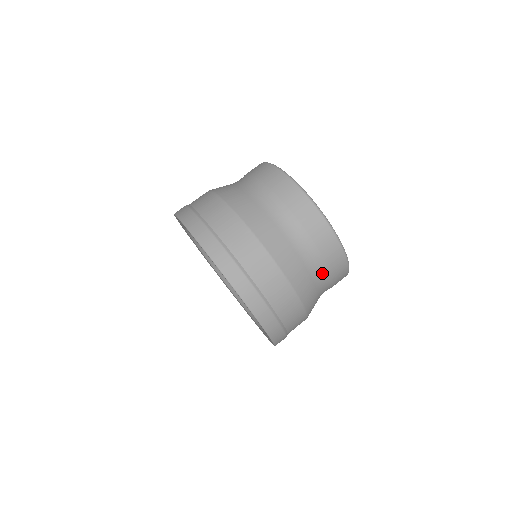
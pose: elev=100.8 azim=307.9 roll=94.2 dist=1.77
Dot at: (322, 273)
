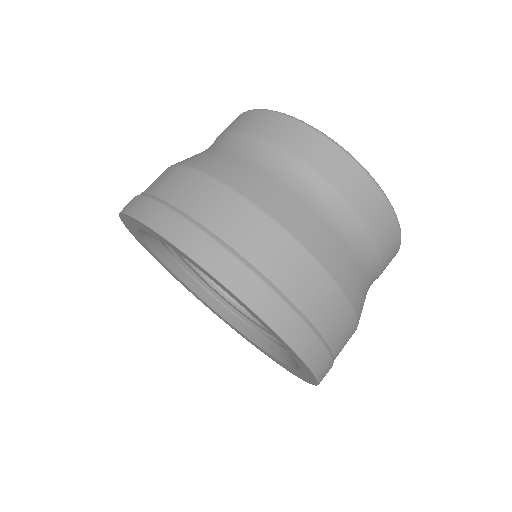
Dot at: occluded
